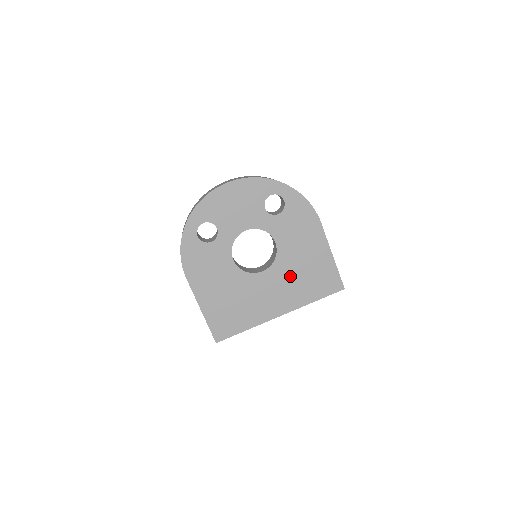
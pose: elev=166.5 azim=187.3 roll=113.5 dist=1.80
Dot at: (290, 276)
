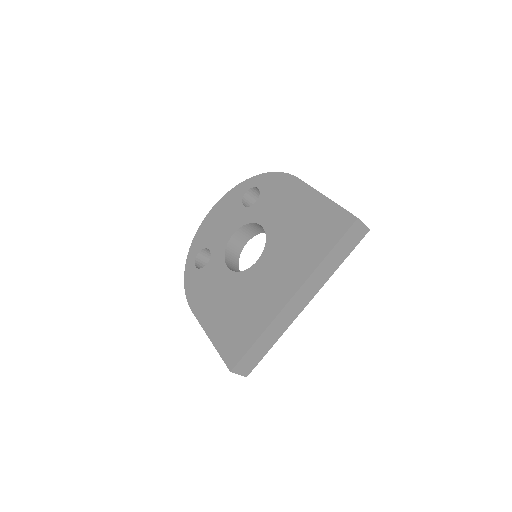
Dot at: (287, 247)
